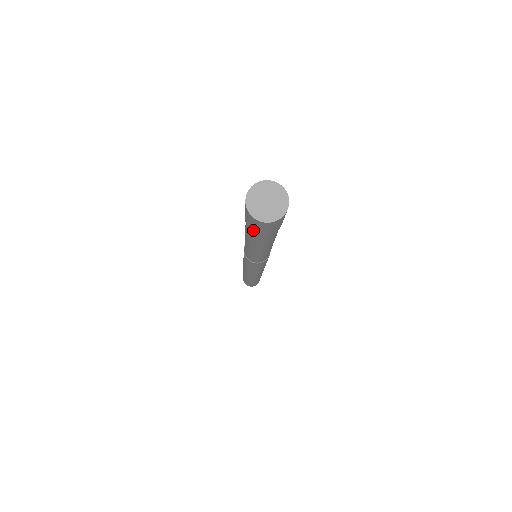
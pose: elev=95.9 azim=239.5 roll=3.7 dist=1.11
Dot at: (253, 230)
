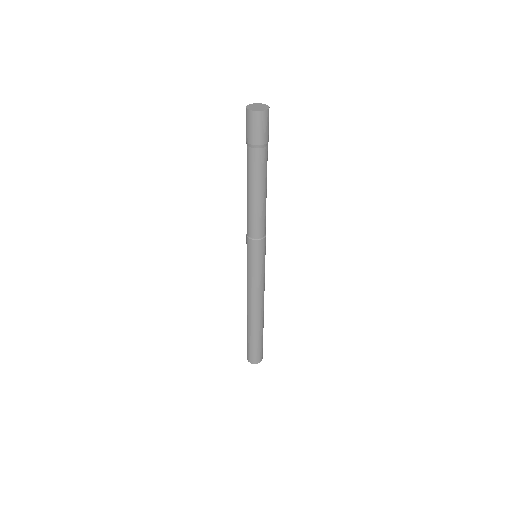
Dot at: (256, 139)
